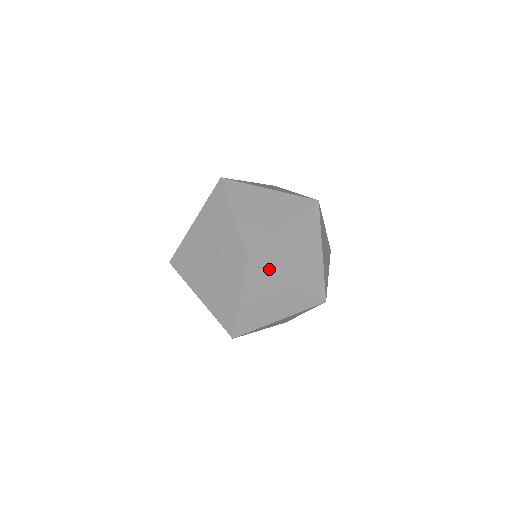
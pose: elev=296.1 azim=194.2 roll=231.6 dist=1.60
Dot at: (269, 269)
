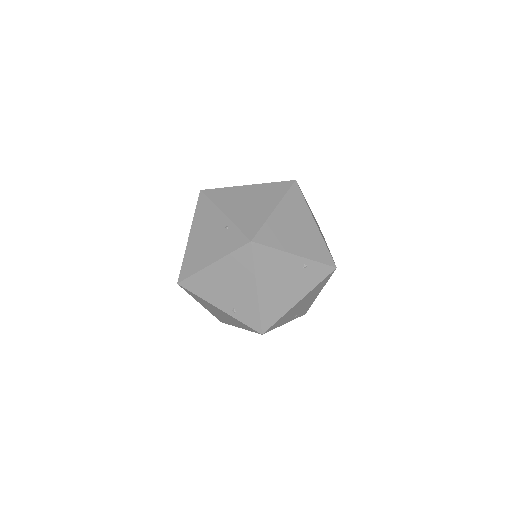
Dot at: occluded
